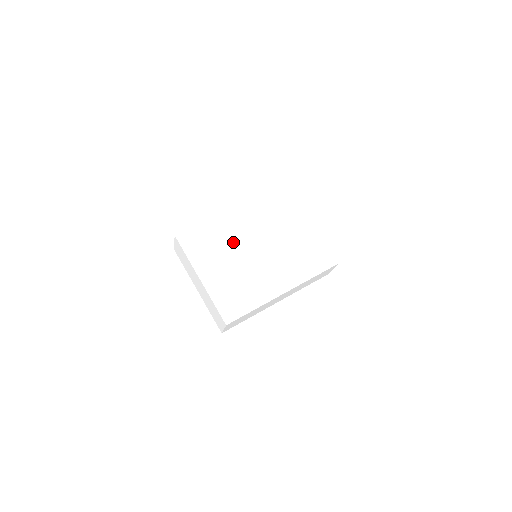
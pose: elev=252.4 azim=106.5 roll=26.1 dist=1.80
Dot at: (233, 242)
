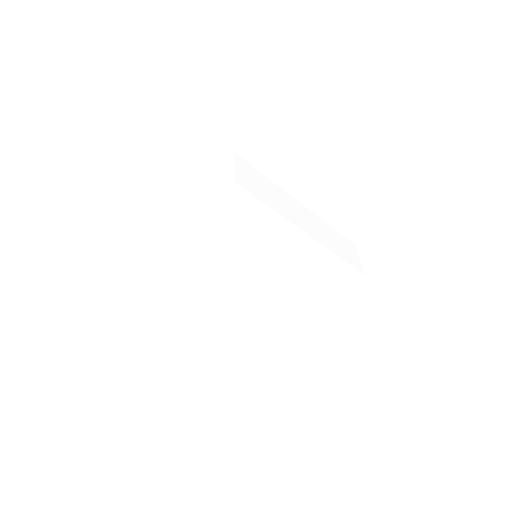
Dot at: occluded
